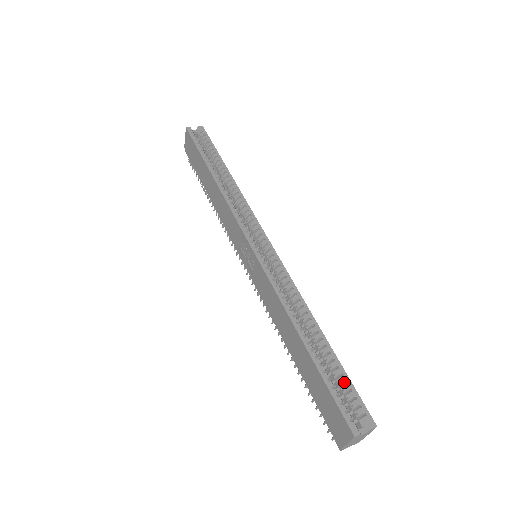
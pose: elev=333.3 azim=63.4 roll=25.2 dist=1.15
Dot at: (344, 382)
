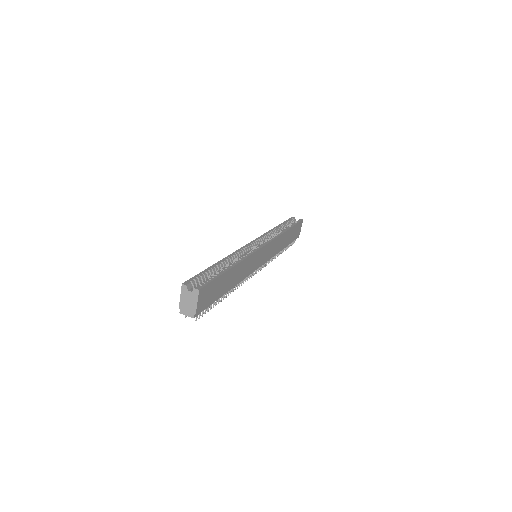
Dot at: (213, 278)
